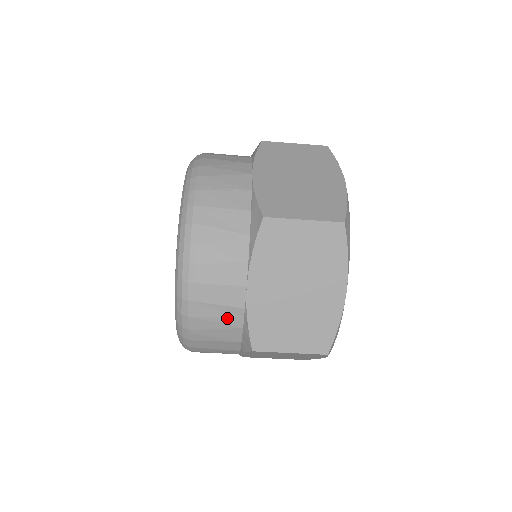
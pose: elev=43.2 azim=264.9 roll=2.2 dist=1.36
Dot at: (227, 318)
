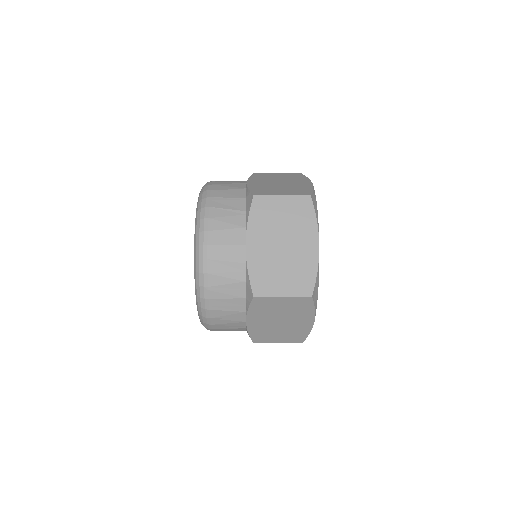
Dot at: (233, 273)
